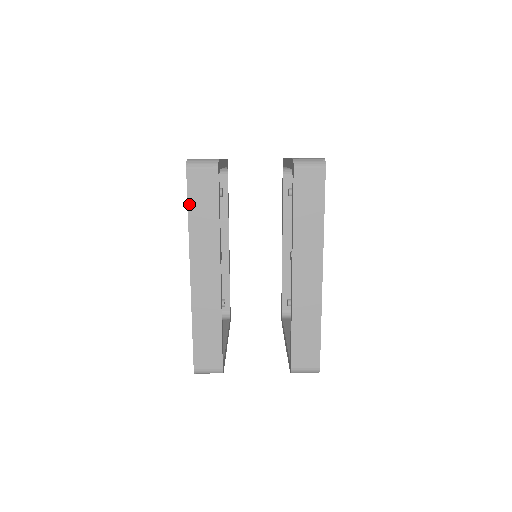
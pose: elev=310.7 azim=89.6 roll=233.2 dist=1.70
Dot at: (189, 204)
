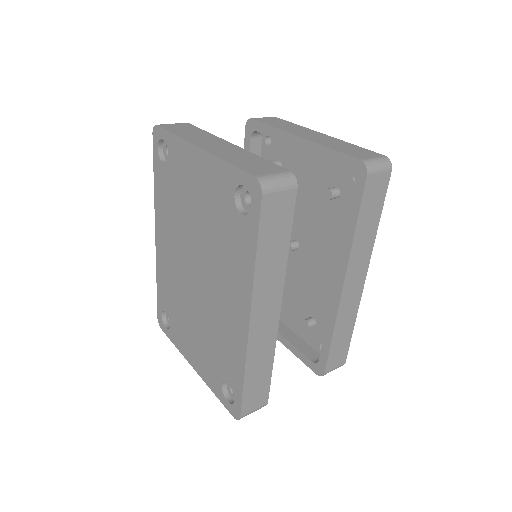
Dot at: (259, 240)
